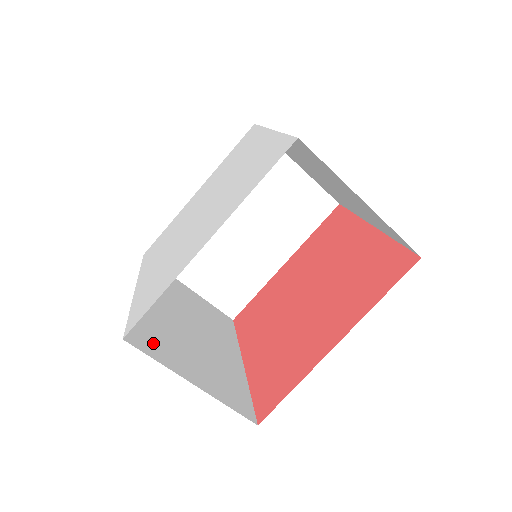
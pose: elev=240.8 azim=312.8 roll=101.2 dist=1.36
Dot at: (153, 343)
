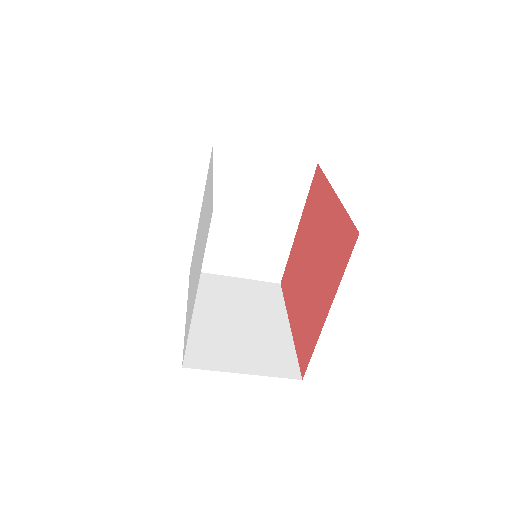
Dot at: (206, 356)
